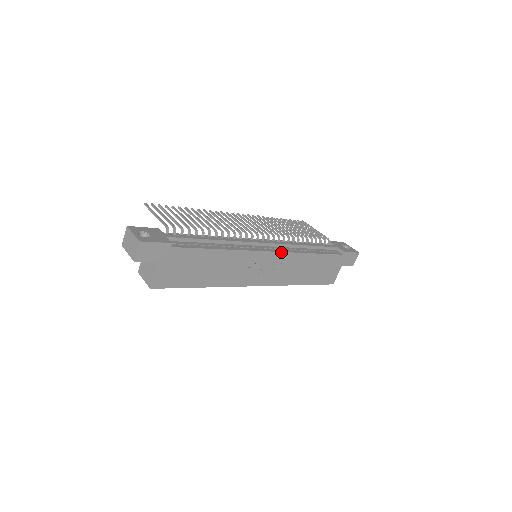
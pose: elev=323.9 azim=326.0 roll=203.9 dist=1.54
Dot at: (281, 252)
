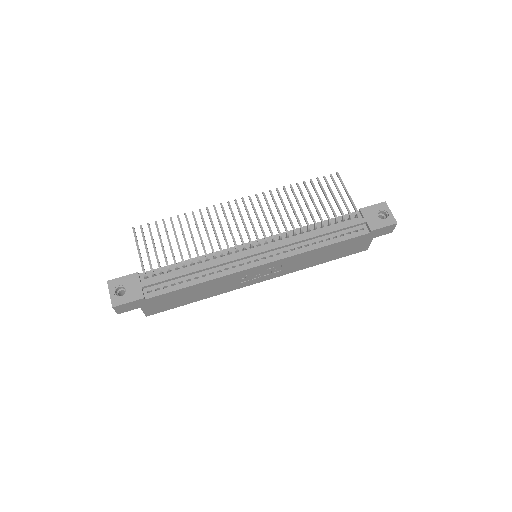
Dot at: (276, 261)
